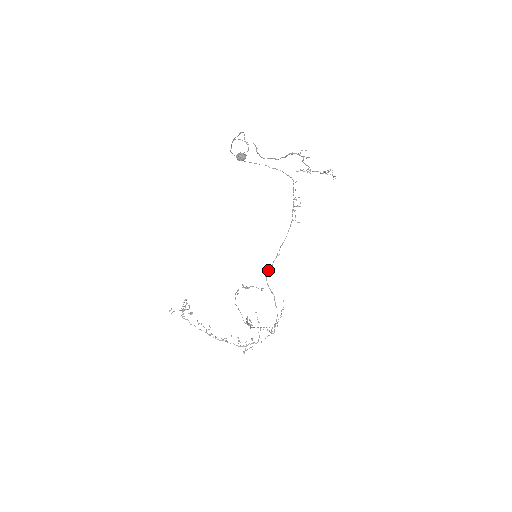
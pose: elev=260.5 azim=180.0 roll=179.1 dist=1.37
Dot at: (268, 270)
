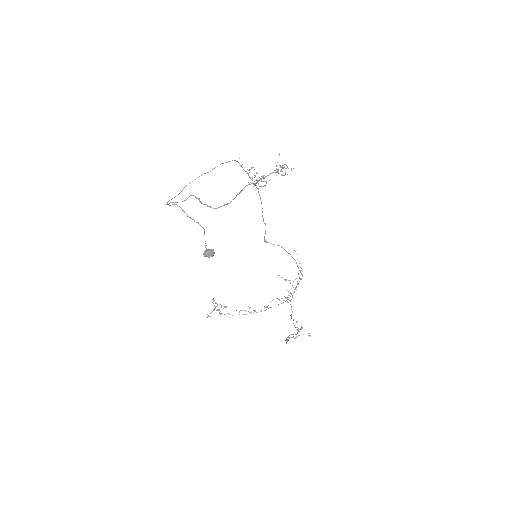
Dot at: (264, 238)
